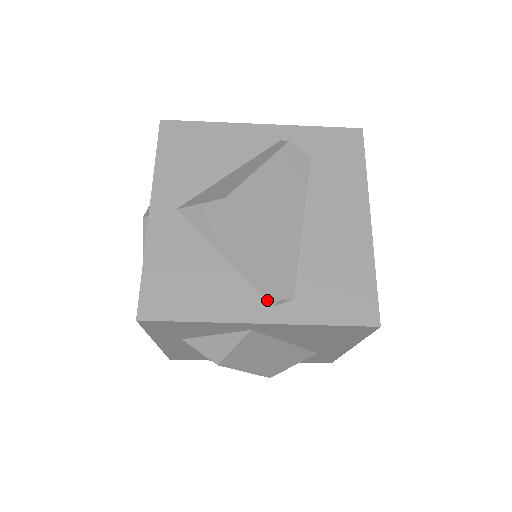
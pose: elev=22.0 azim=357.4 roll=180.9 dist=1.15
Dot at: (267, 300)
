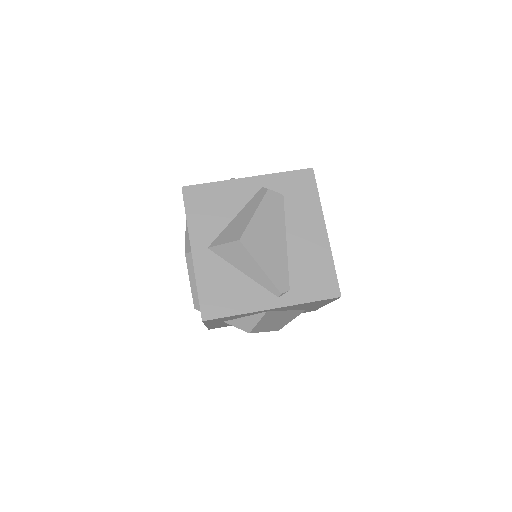
Dot at: (274, 294)
